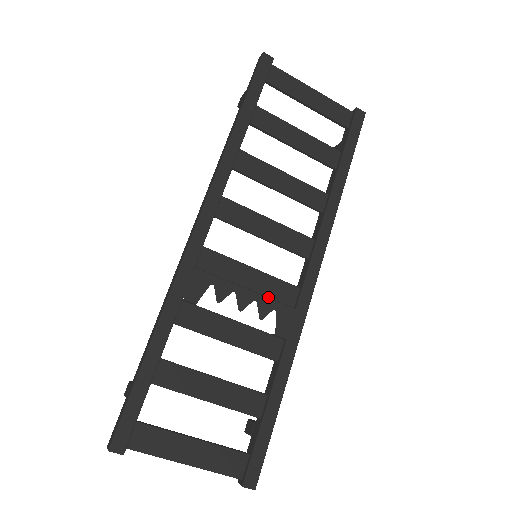
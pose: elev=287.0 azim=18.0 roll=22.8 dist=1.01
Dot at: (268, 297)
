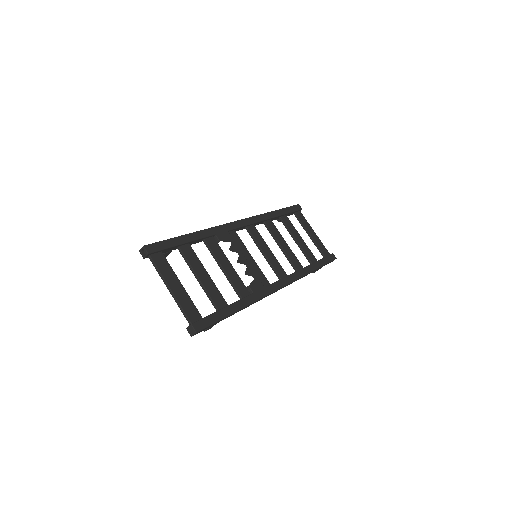
Dot at: (254, 270)
